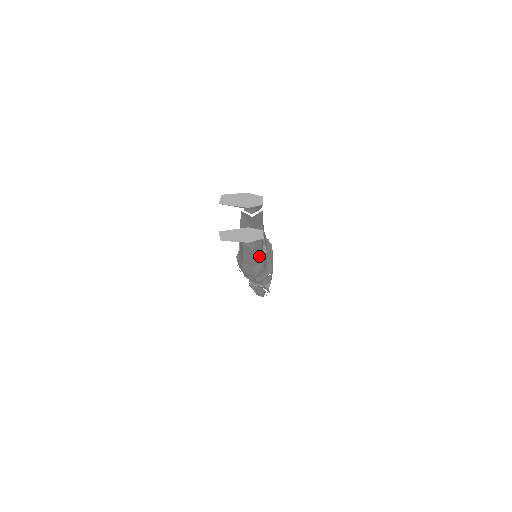
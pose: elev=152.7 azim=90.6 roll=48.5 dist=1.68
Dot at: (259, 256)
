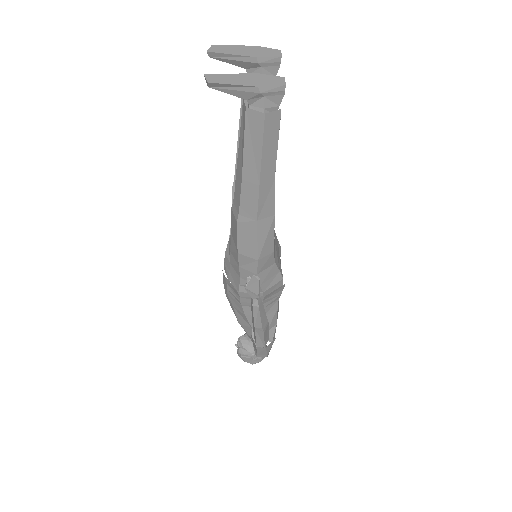
Dot at: (270, 175)
